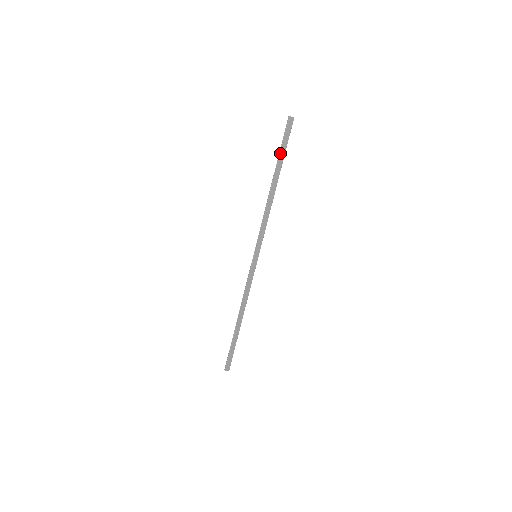
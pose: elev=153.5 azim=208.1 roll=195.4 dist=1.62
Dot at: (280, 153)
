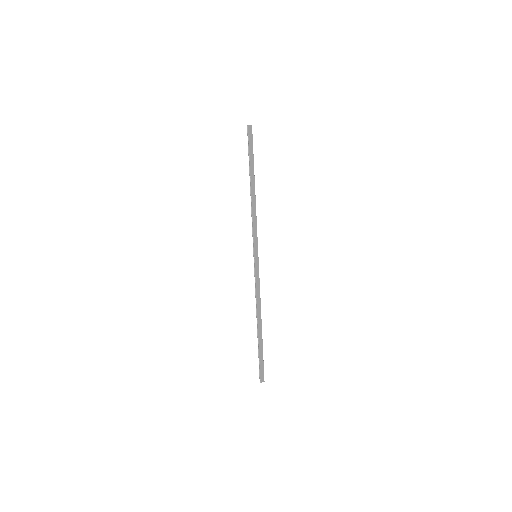
Dot at: (249, 157)
